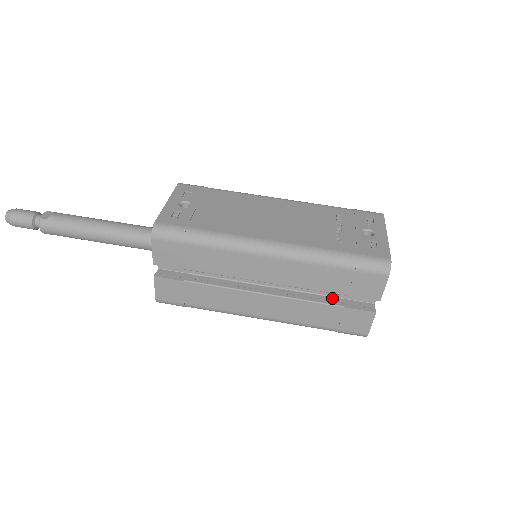
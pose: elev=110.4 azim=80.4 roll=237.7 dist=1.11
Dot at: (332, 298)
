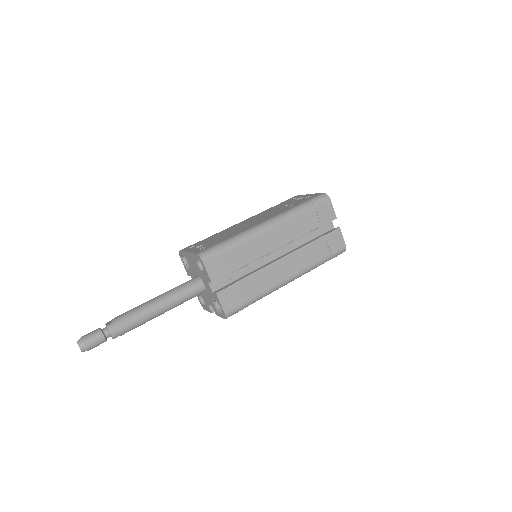
Dot at: occluded
